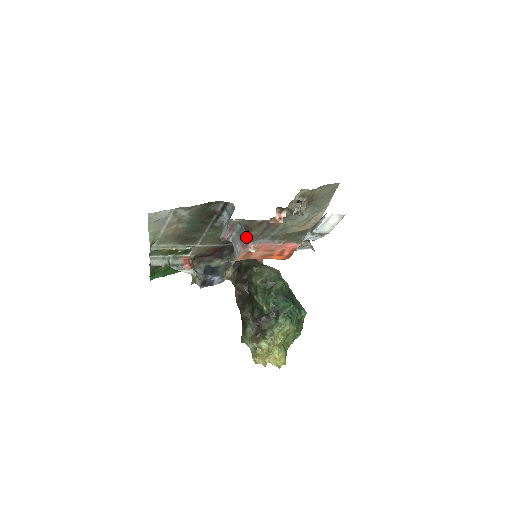
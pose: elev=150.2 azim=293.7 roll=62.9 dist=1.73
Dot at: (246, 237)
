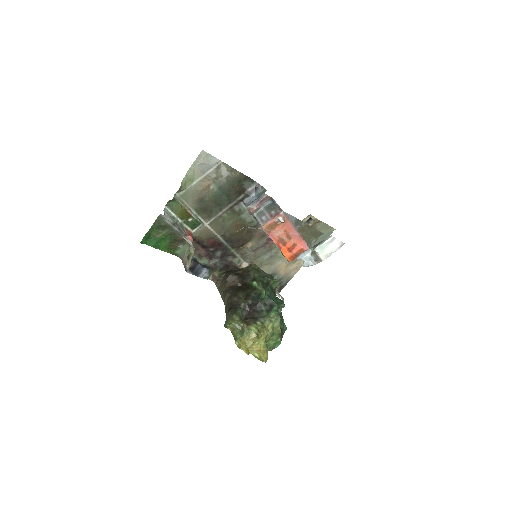
Dot at: (278, 208)
